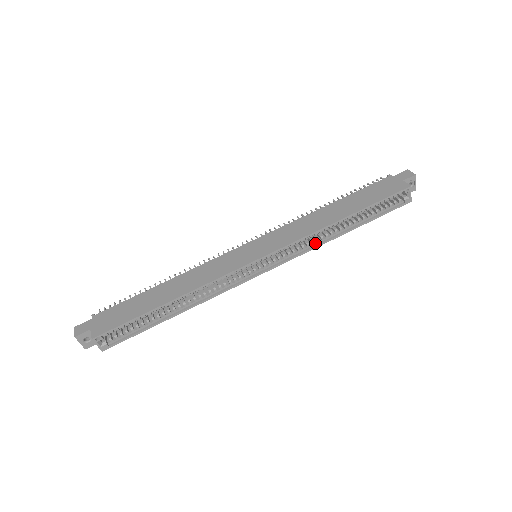
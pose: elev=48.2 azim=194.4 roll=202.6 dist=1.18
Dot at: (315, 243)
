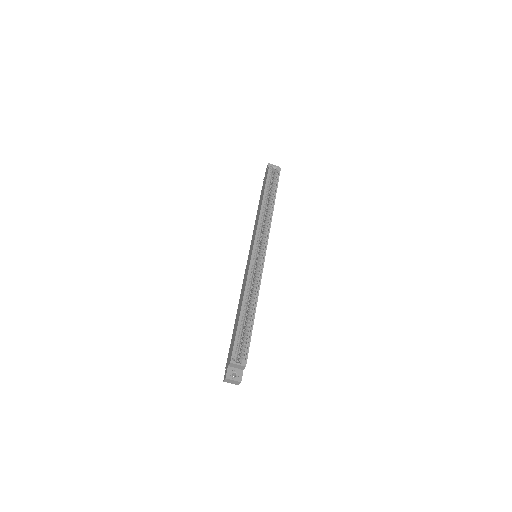
Dot at: (269, 221)
